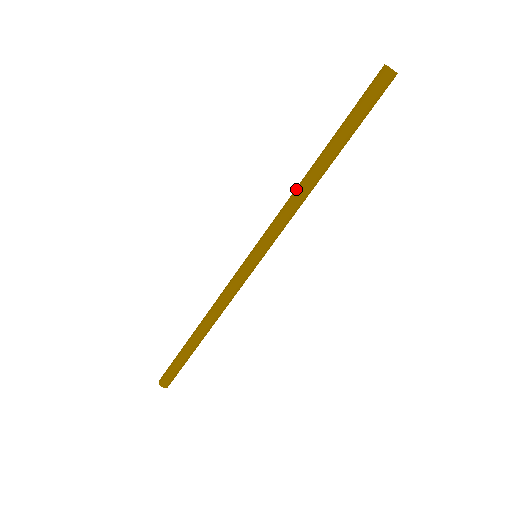
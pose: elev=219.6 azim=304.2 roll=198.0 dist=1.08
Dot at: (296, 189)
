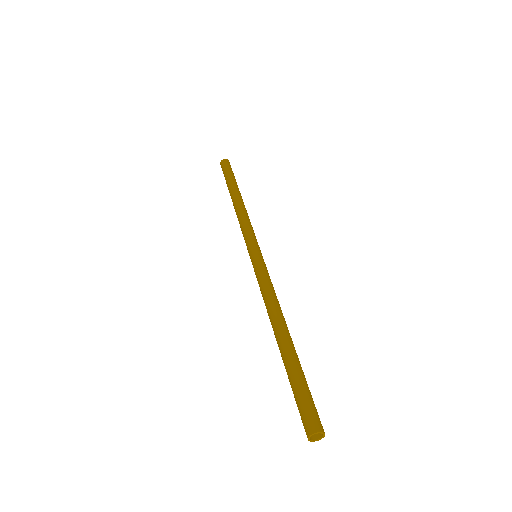
Dot at: (267, 311)
